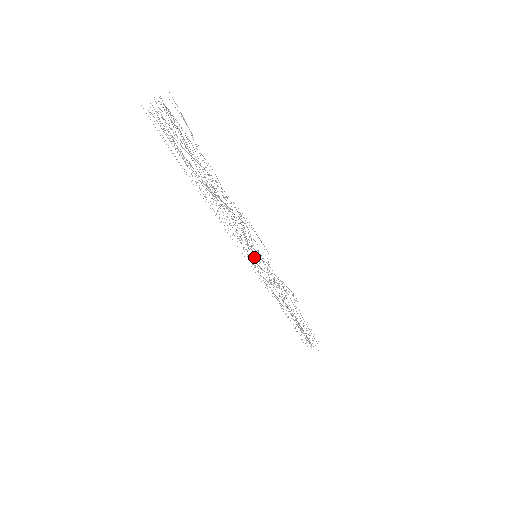
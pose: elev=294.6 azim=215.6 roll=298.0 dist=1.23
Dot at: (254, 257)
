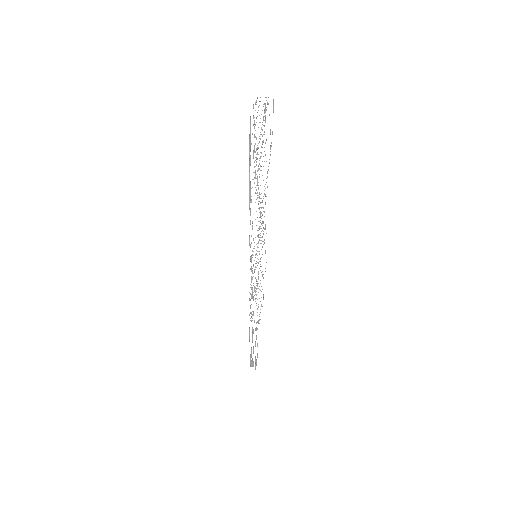
Dot at: occluded
